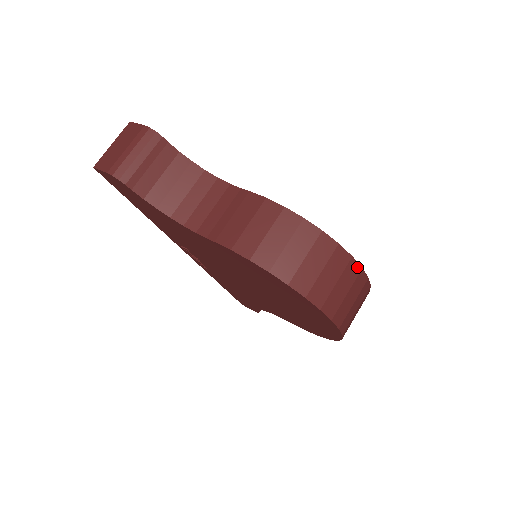
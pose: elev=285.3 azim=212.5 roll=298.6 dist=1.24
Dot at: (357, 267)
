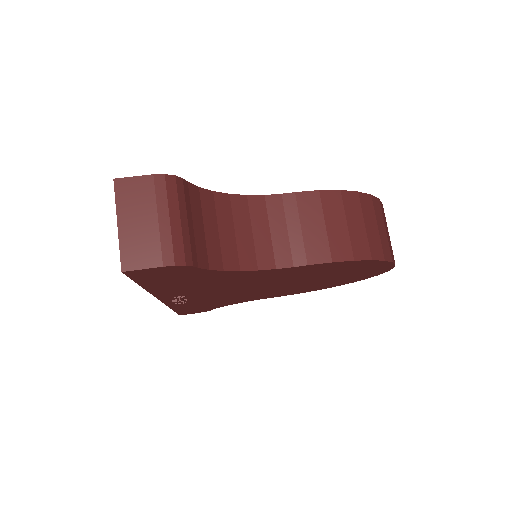
Dot at: occluded
